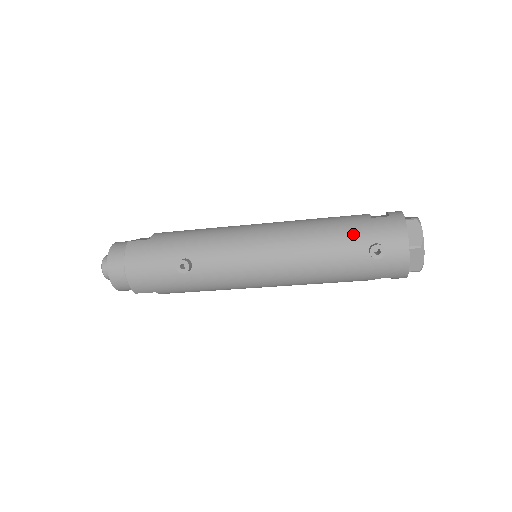
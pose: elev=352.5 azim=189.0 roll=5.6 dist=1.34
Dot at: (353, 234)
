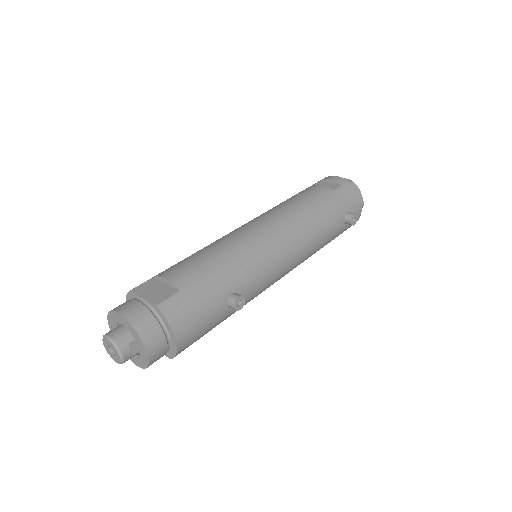
Dot at: (335, 210)
